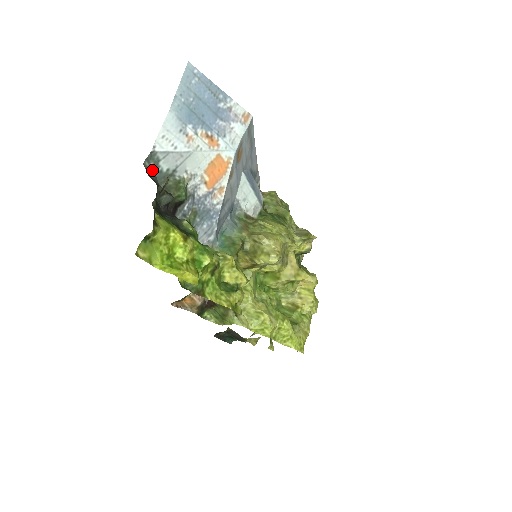
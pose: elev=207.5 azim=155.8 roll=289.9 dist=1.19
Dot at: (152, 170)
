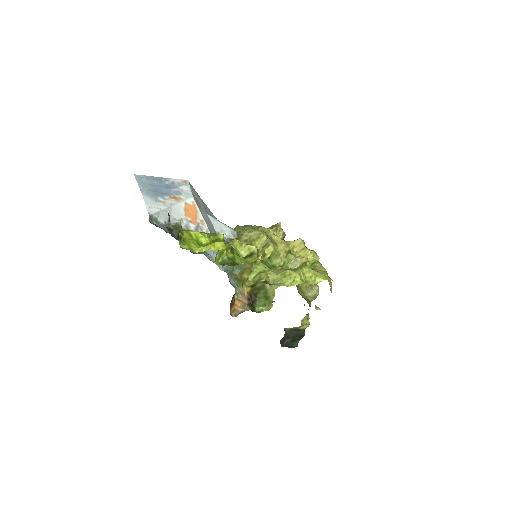
Dot at: (157, 225)
